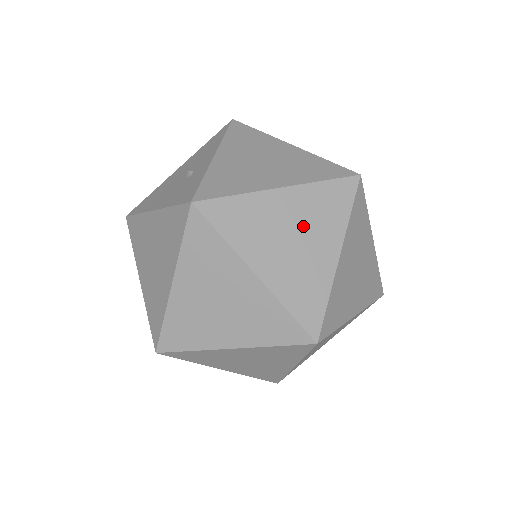
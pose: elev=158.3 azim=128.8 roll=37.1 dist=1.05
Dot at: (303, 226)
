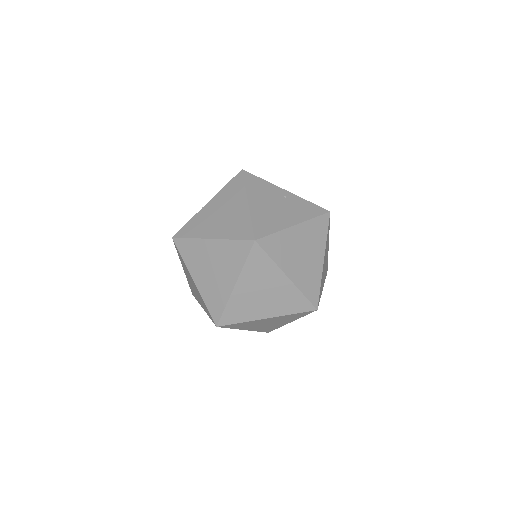
Dot at: (218, 263)
